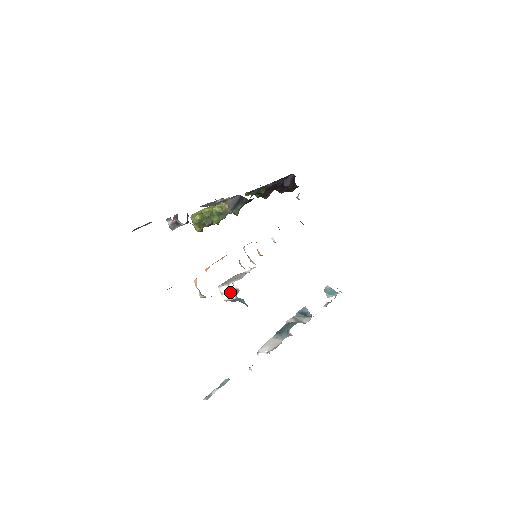
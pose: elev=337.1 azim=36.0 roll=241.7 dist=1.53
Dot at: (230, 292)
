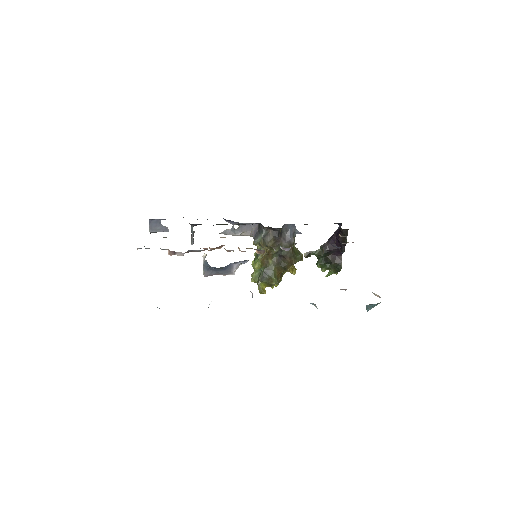
Dot at: (203, 262)
